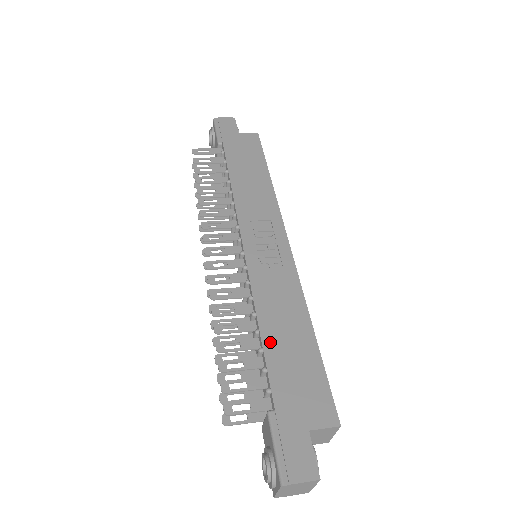
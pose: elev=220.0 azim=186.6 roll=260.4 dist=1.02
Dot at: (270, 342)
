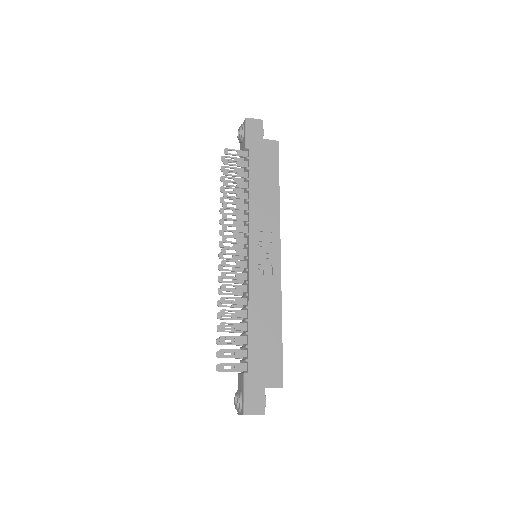
Dot at: (254, 329)
